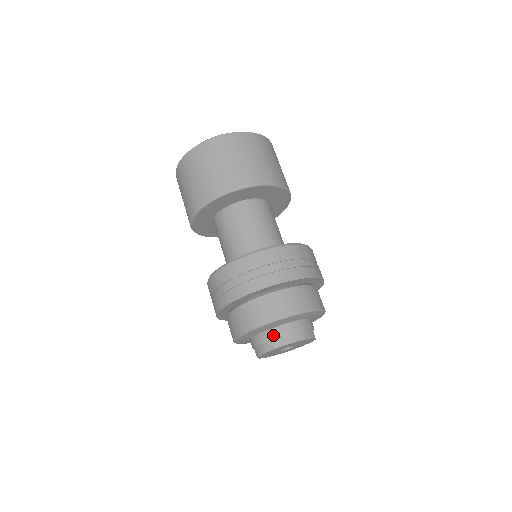
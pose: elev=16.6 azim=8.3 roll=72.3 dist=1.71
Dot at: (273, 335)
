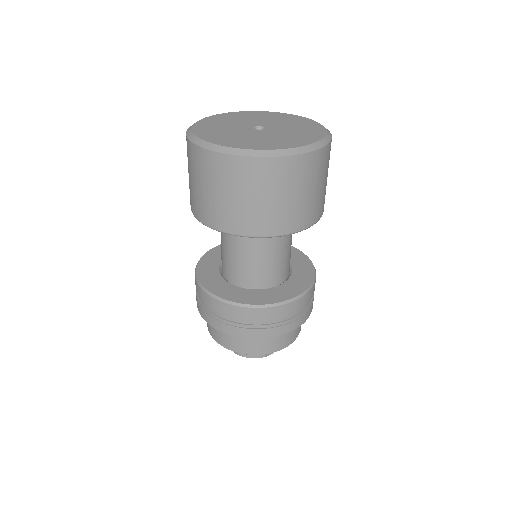
Dot at: occluded
